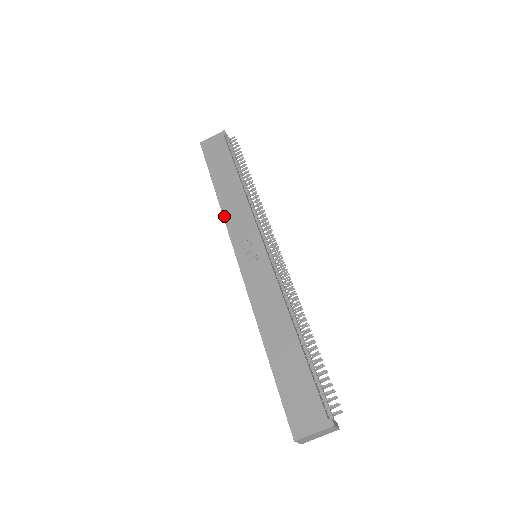
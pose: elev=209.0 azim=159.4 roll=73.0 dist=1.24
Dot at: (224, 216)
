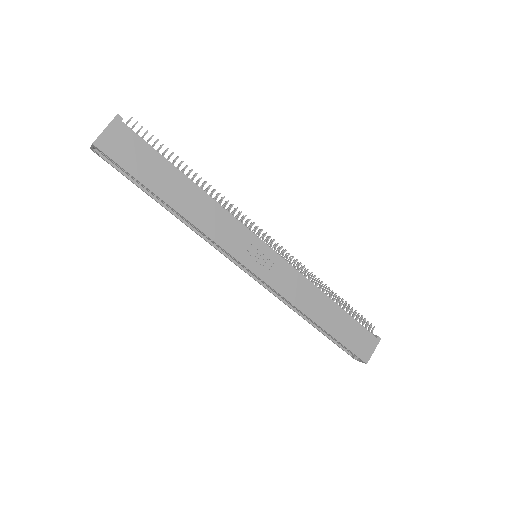
Dot at: (207, 234)
